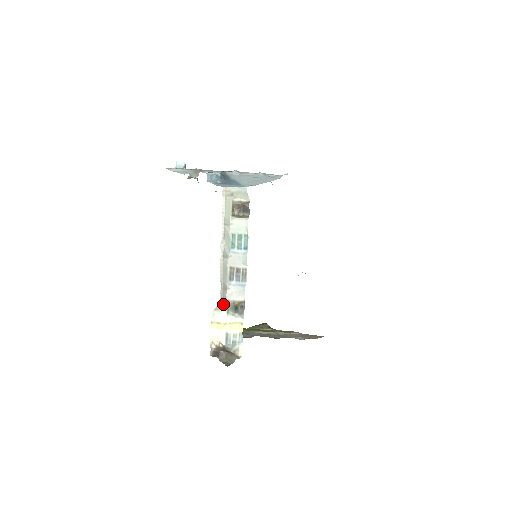
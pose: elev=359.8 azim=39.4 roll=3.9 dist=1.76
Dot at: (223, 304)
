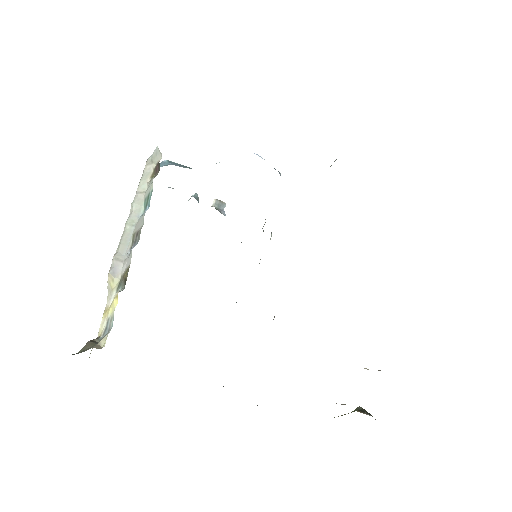
Dot at: (115, 281)
